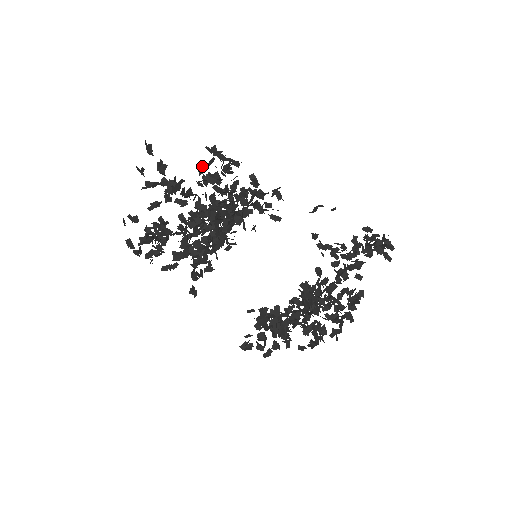
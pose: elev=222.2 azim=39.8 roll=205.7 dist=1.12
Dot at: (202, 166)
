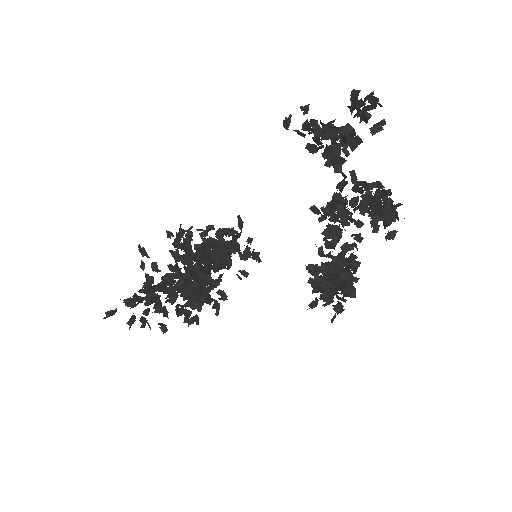
Dot at: (142, 251)
